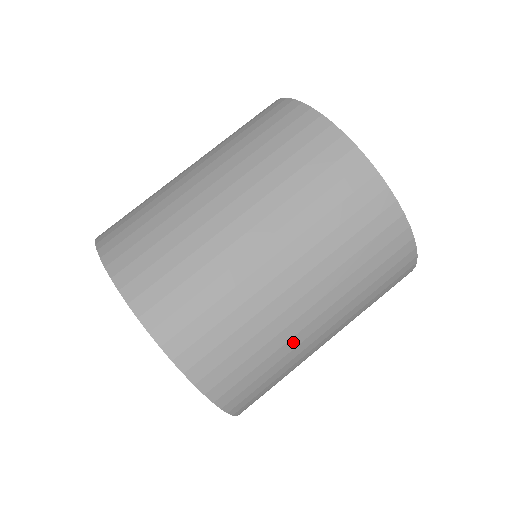
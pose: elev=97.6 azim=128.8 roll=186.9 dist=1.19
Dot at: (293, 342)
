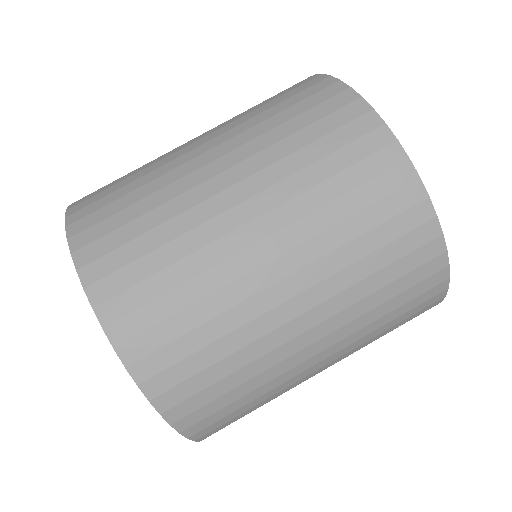
Dot at: occluded
